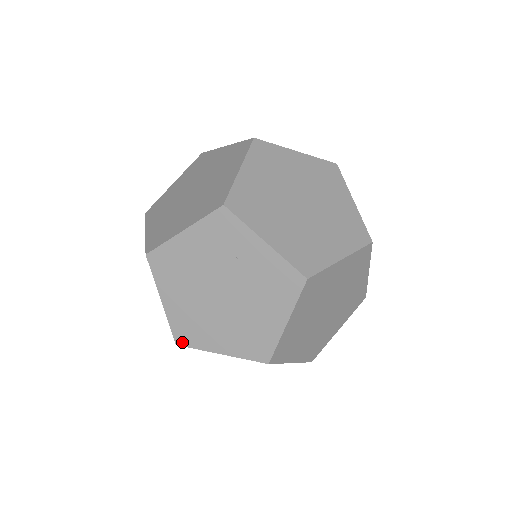
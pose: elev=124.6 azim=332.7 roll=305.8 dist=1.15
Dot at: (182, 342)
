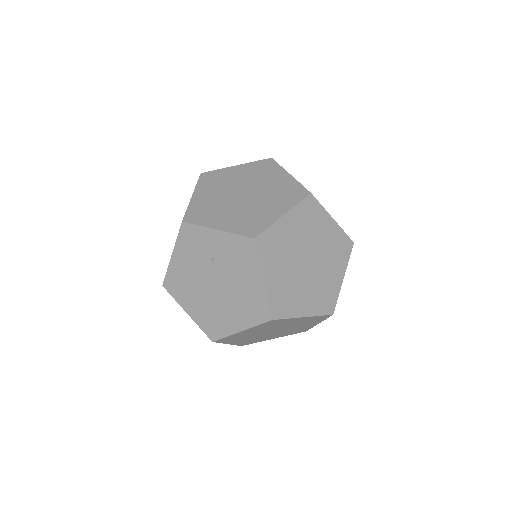
Dot at: (277, 315)
